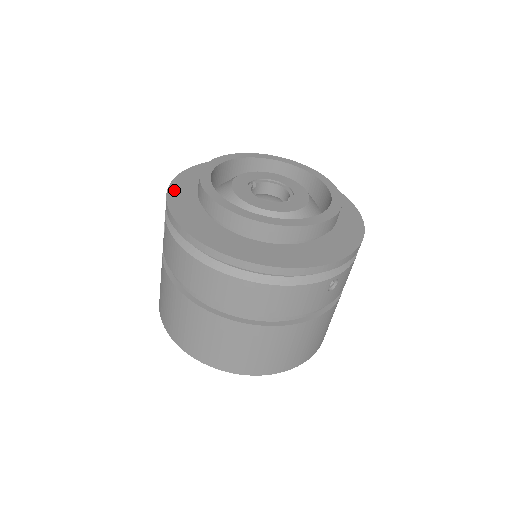
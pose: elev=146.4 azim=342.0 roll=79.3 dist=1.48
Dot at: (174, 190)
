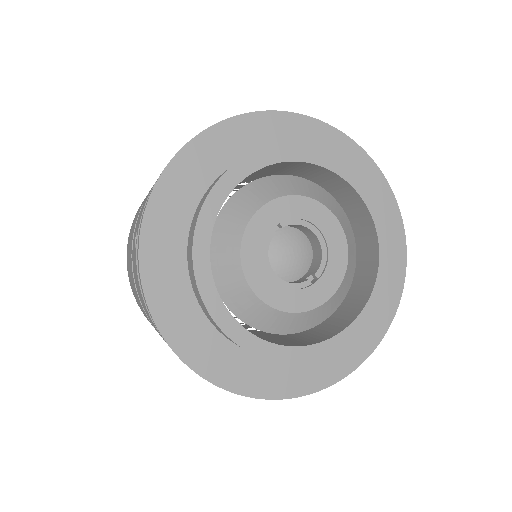
Dot at: (156, 209)
